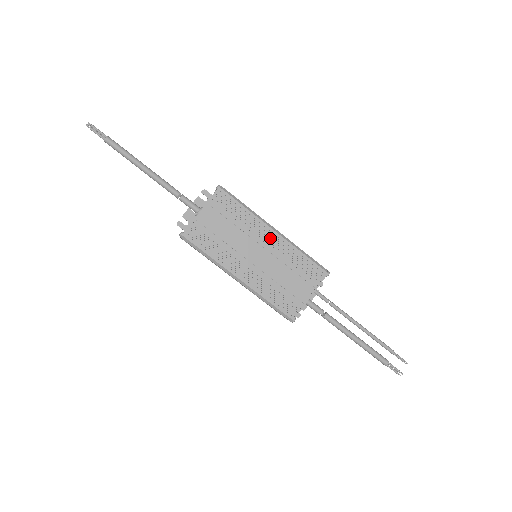
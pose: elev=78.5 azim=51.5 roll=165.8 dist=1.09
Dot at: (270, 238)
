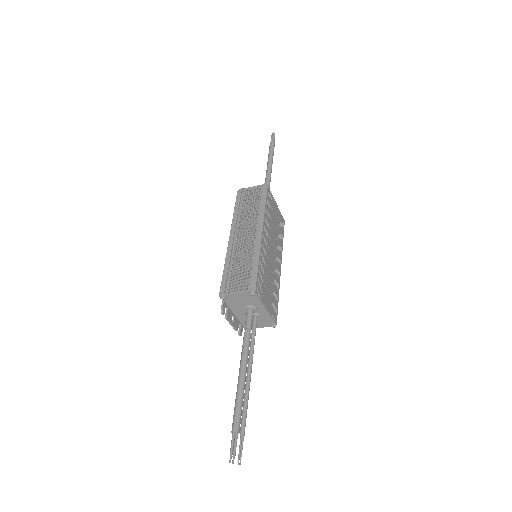
Dot at: (278, 264)
